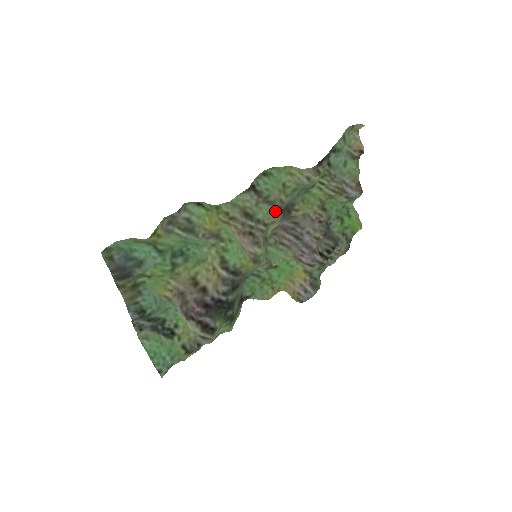
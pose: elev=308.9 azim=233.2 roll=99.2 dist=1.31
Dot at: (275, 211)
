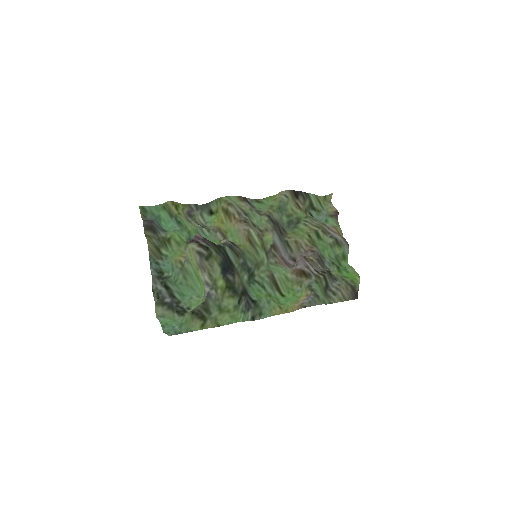
Dot at: (266, 218)
